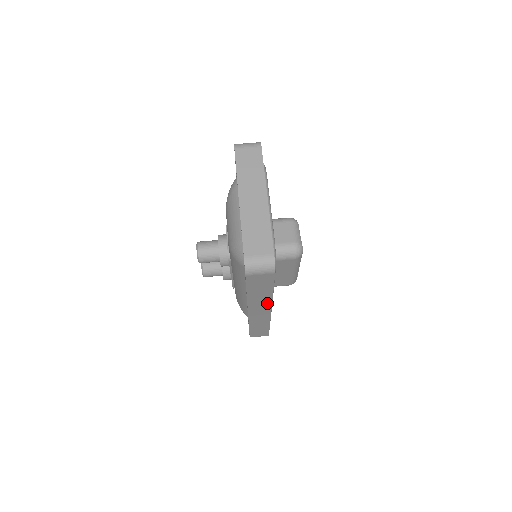
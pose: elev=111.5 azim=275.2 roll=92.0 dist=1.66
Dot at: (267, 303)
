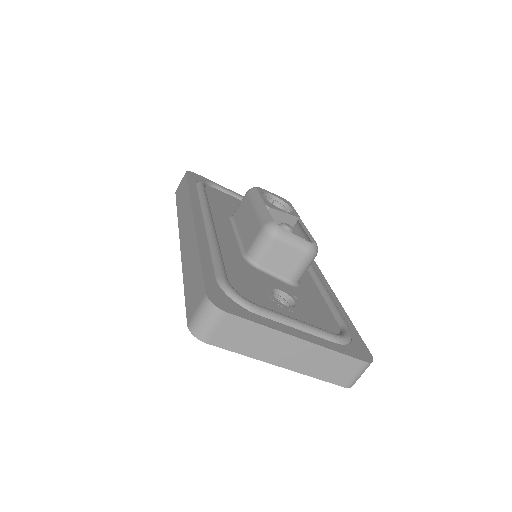
Dot at: occluded
